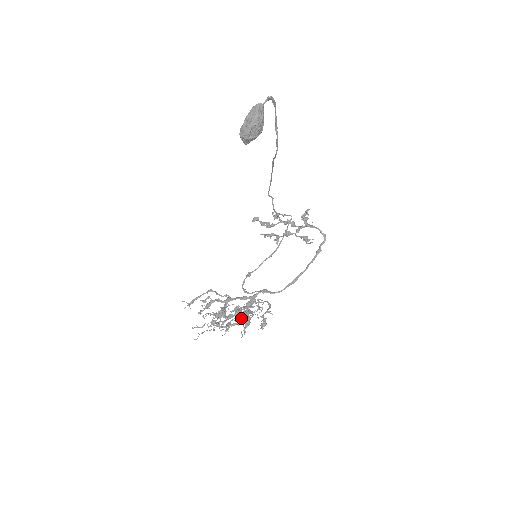
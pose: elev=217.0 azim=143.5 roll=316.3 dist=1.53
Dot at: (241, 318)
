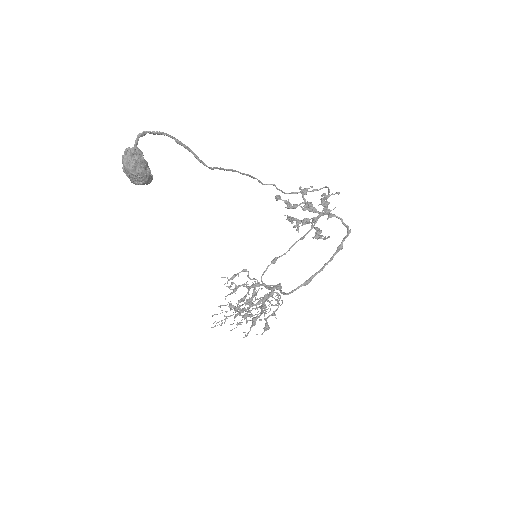
Dot at: (246, 317)
